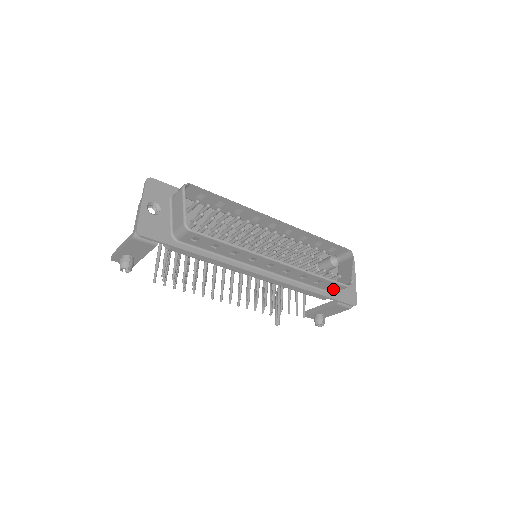
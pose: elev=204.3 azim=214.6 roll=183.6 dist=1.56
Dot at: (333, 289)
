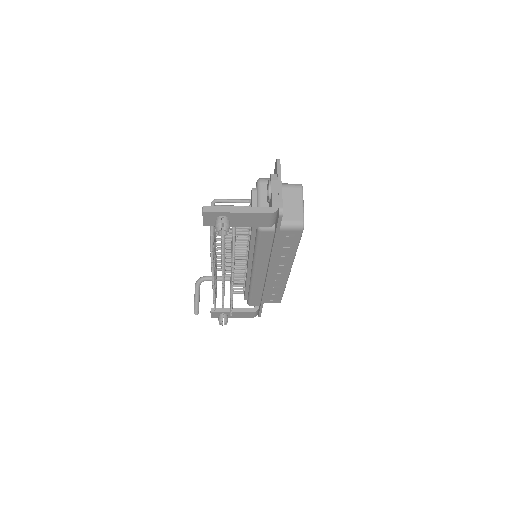
Dot at: (269, 301)
